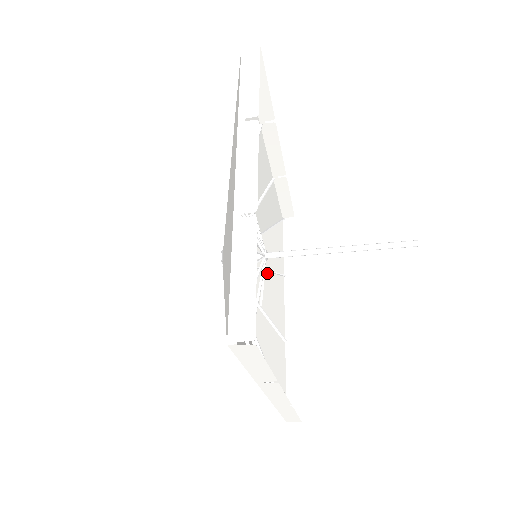
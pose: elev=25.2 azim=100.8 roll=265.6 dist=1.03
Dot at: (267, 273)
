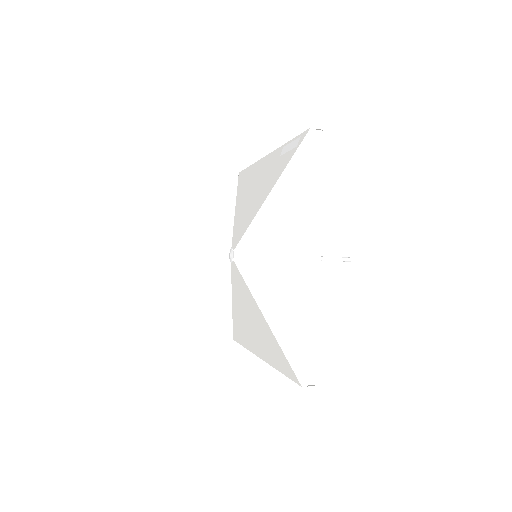
Dot at: occluded
